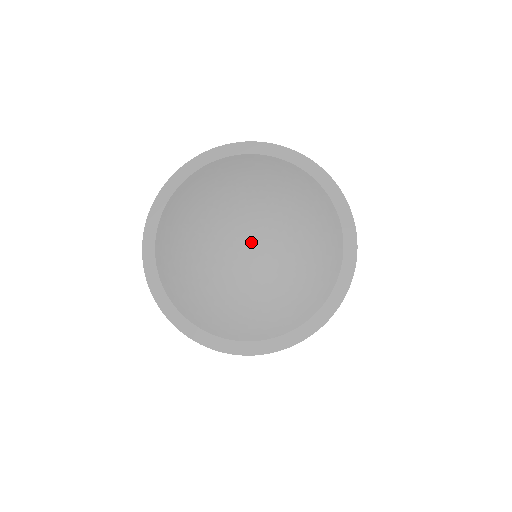
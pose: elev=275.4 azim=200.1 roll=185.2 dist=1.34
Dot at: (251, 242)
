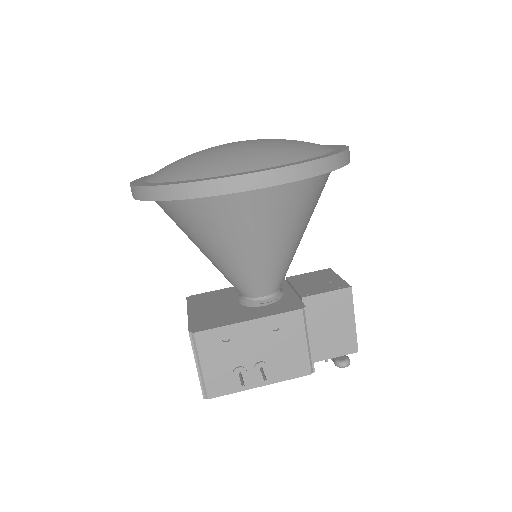
Dot at: (238, 142)
